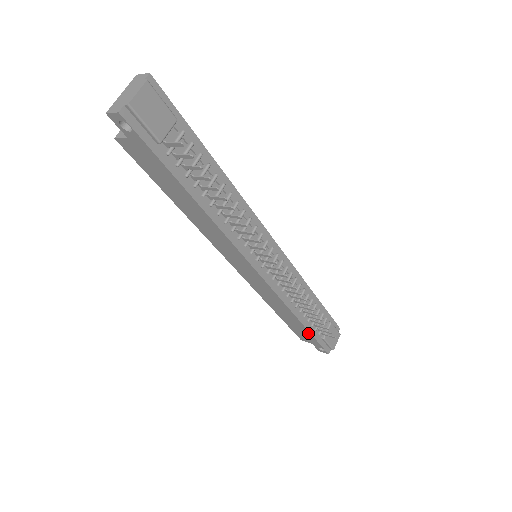
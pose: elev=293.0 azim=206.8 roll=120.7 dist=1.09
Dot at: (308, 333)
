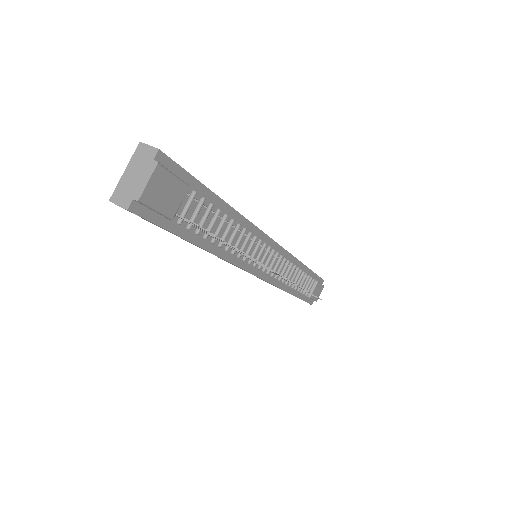
Dot at: occluded
